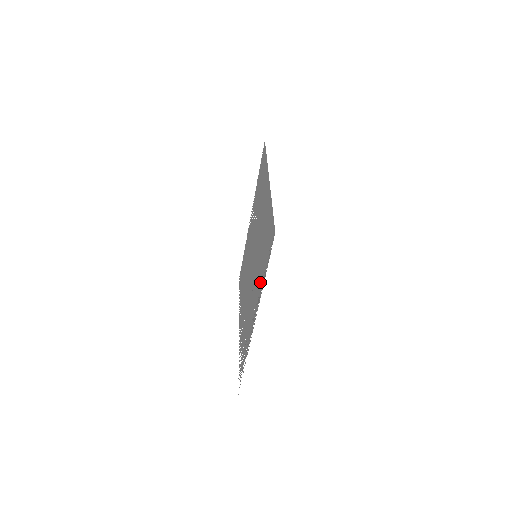
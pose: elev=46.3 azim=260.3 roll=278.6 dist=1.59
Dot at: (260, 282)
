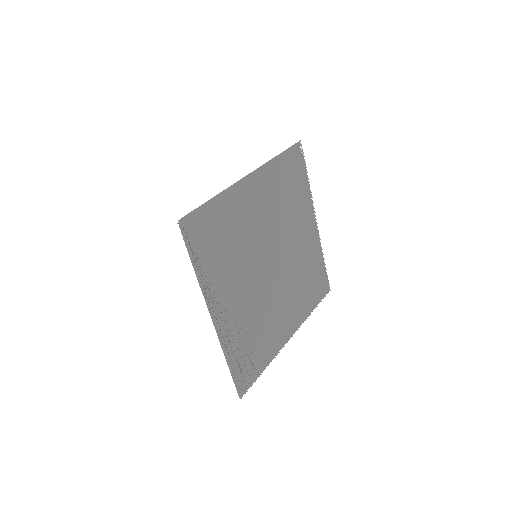
Dot at: (213, 275)
